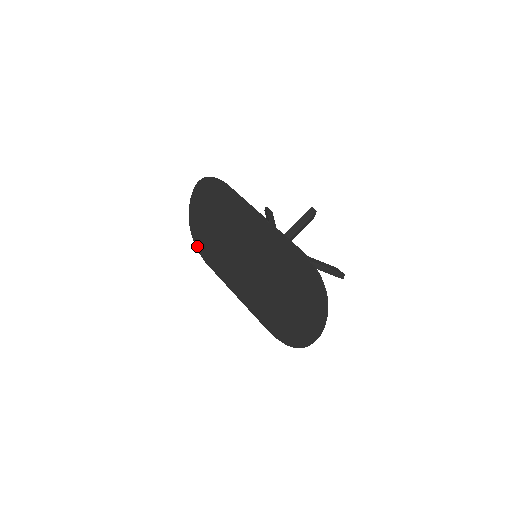
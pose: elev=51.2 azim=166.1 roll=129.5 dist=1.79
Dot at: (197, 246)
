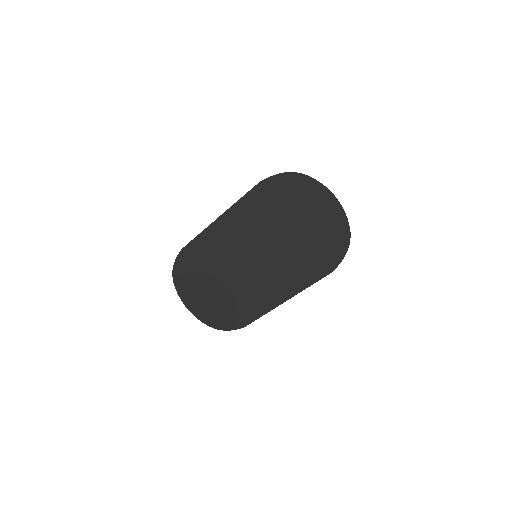
Dot at: (227, 328)
